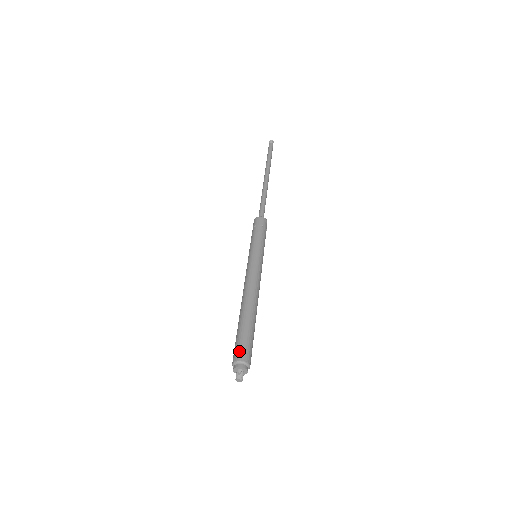
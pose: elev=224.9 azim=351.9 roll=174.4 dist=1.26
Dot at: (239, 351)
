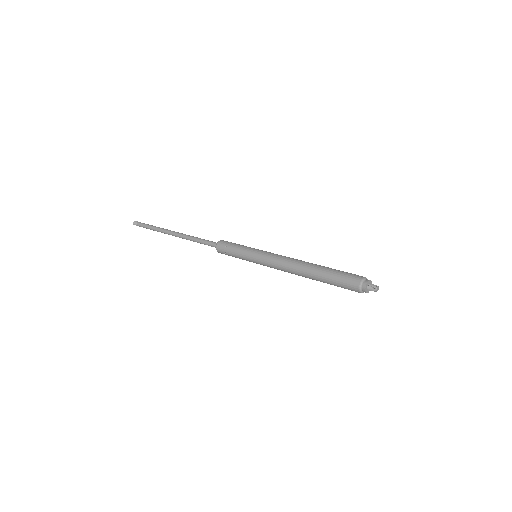
Dot at: occluded
